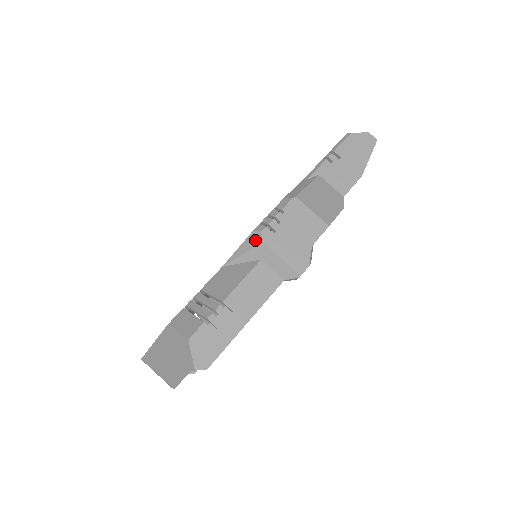
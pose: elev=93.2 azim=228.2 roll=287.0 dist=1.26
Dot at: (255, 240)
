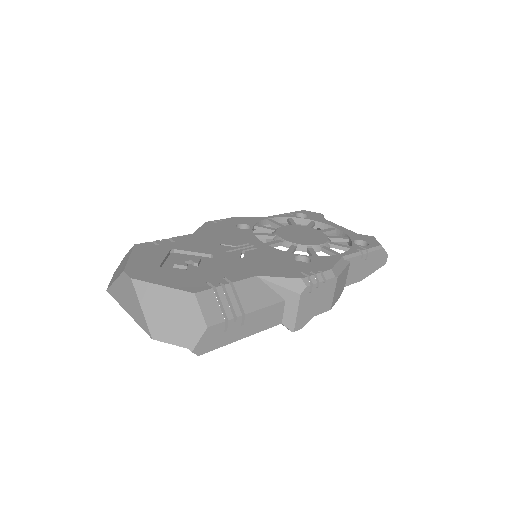
Dot at: (297, 287)
